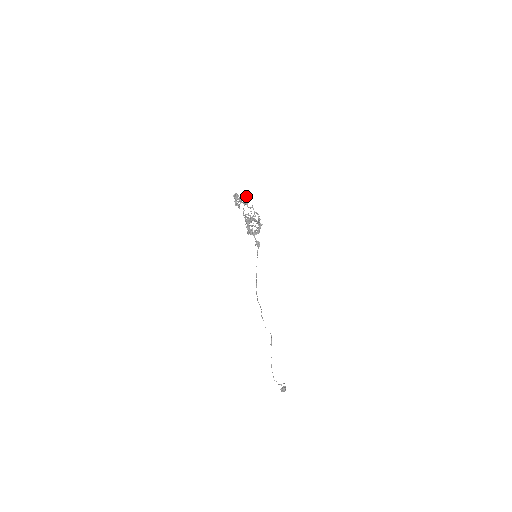
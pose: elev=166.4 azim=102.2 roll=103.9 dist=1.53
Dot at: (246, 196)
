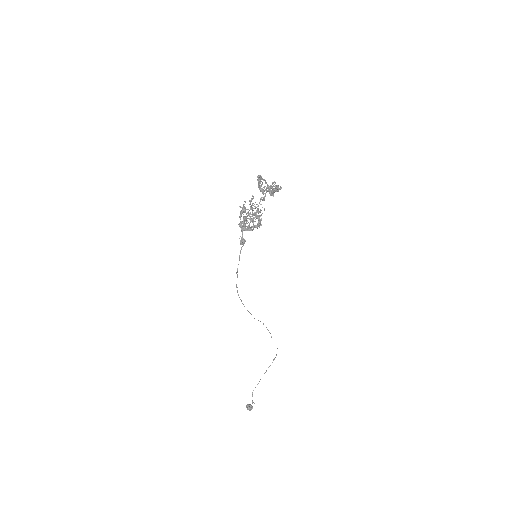
Dot at: occluded
